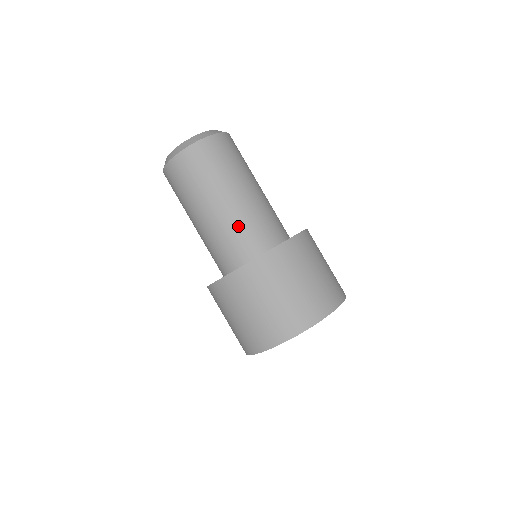
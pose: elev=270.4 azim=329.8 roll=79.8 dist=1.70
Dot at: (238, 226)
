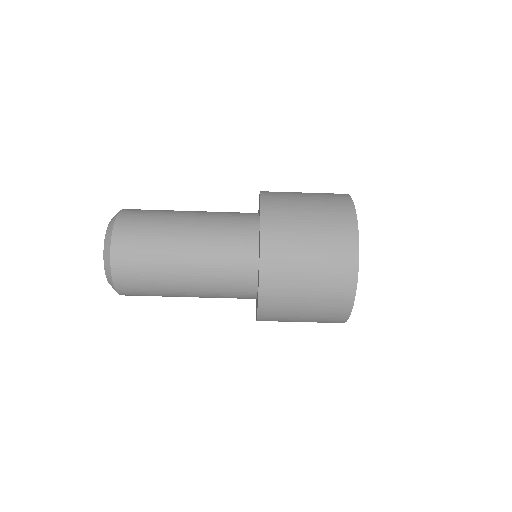
Dot at: (217, 285)
